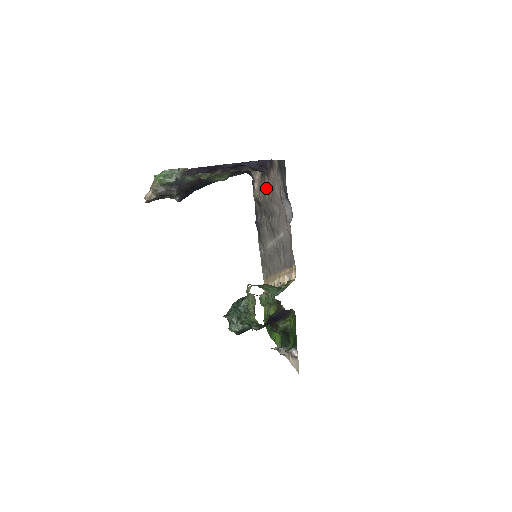
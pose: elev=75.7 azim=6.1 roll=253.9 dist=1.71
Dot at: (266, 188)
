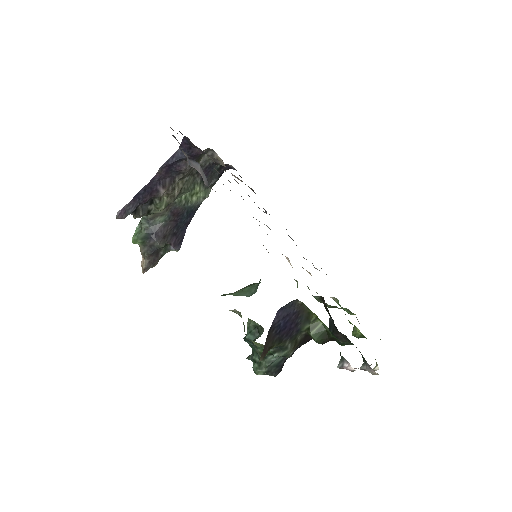
Dot at: occluded
